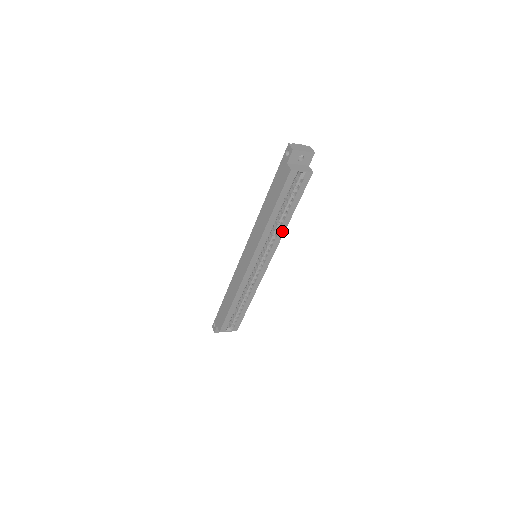
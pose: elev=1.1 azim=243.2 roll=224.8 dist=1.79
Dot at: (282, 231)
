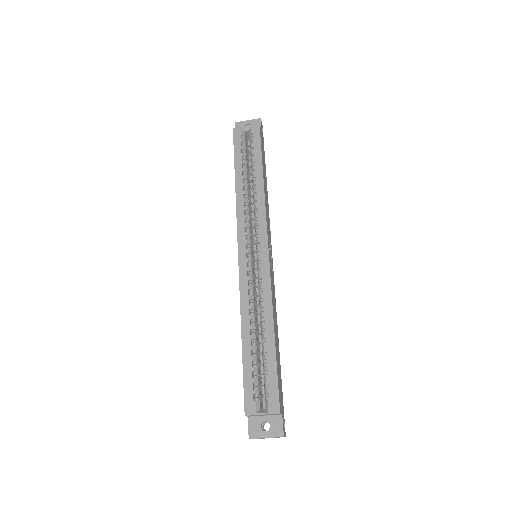
Dot at: (261, 196)
